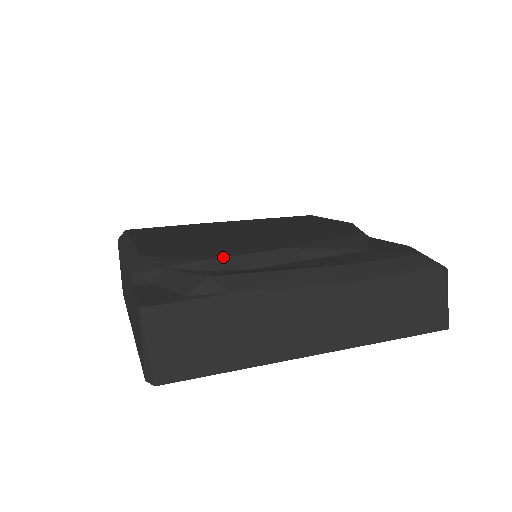
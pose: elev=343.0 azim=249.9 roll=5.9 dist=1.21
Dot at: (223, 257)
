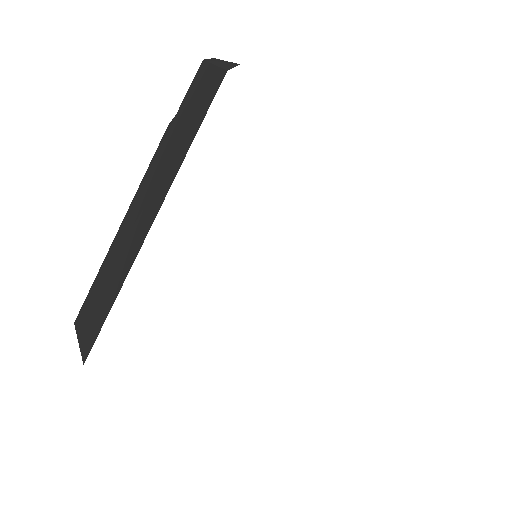
Dot at: occluded
